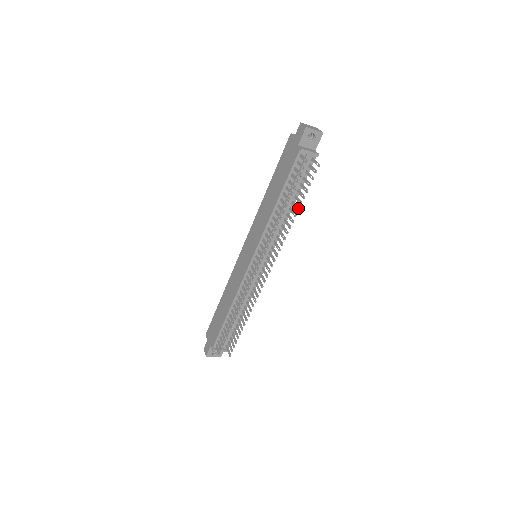
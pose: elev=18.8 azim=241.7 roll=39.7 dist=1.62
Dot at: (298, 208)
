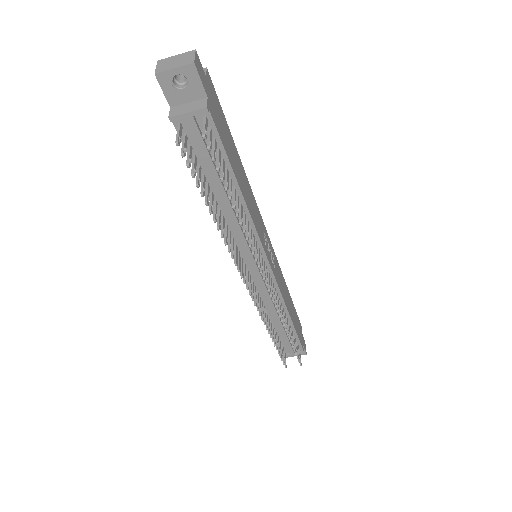
Dot at: occluded
